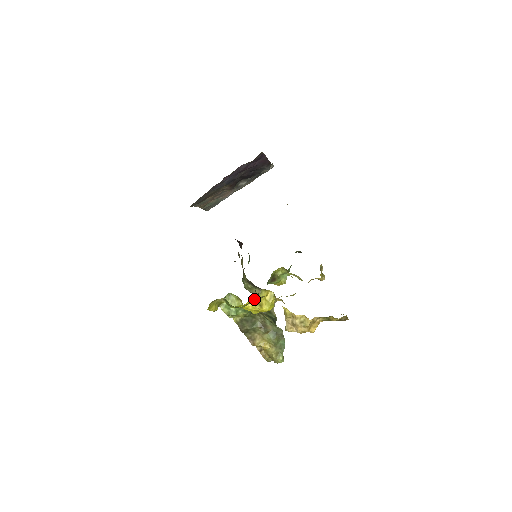
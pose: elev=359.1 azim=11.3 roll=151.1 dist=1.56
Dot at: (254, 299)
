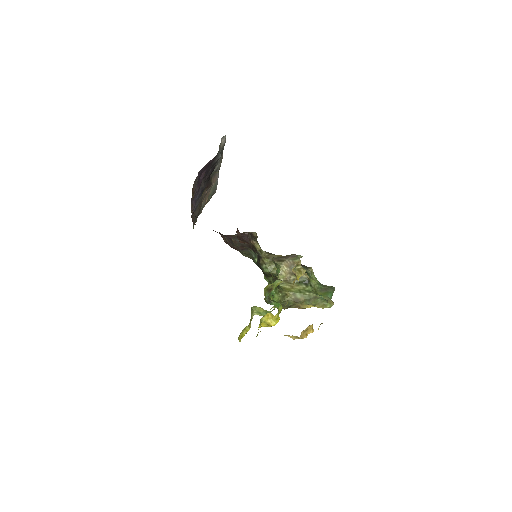
Dot at: (262, 323)
